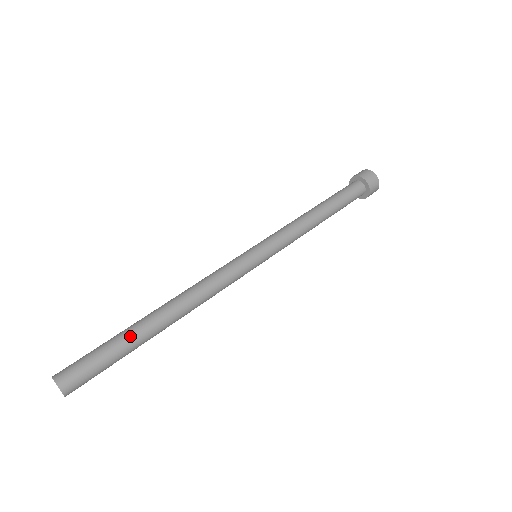
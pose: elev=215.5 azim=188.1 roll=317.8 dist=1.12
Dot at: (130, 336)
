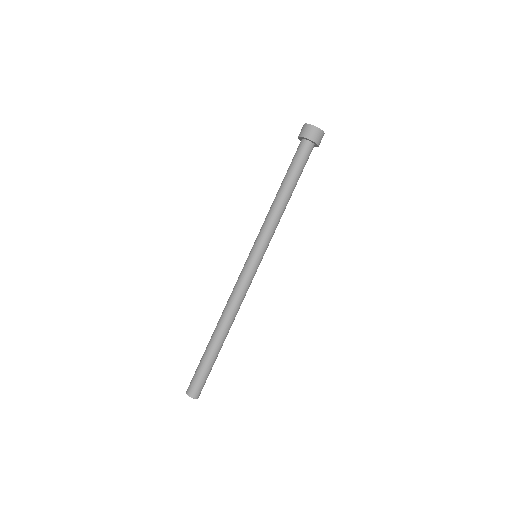
Dot at: (212, 355)
